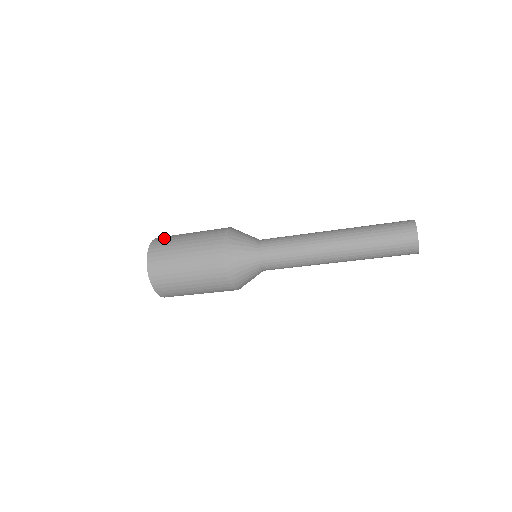
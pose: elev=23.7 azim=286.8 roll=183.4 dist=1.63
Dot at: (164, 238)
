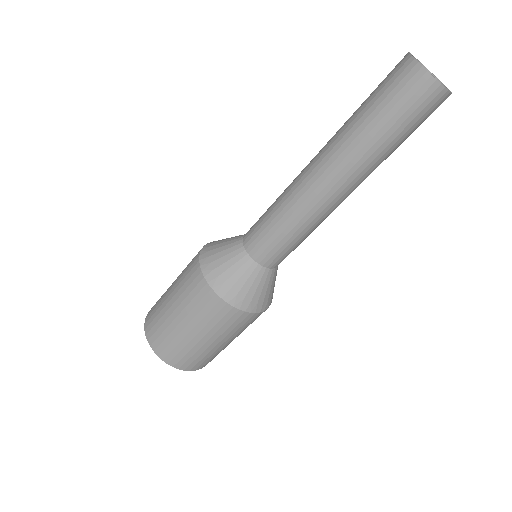
Dot at: occluded
